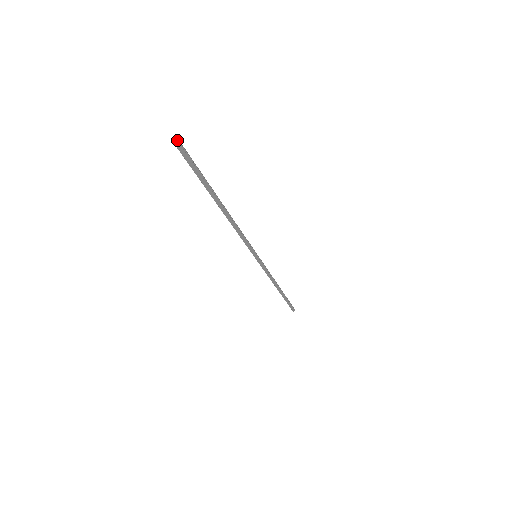
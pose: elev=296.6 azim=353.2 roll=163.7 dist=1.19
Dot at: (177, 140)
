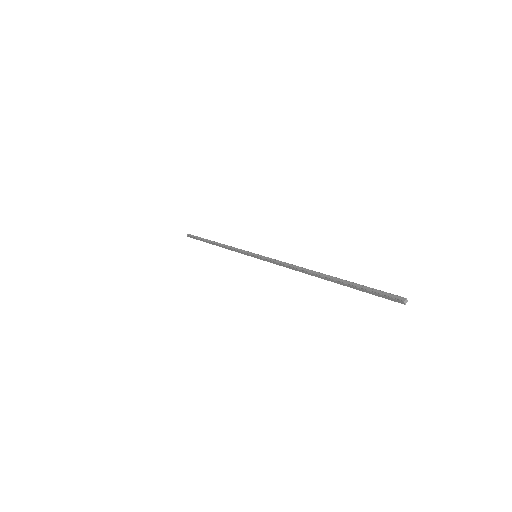
Dot at: (403, 301)
